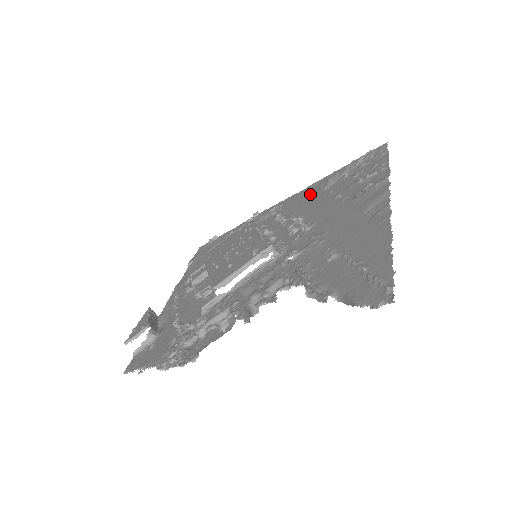
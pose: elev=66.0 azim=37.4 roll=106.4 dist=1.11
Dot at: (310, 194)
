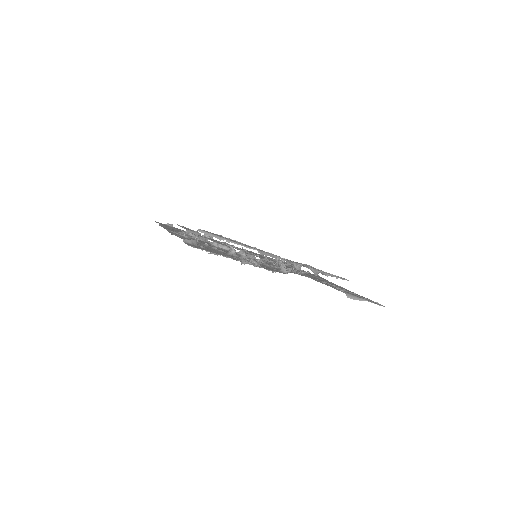
Dot at: (256, 254)
